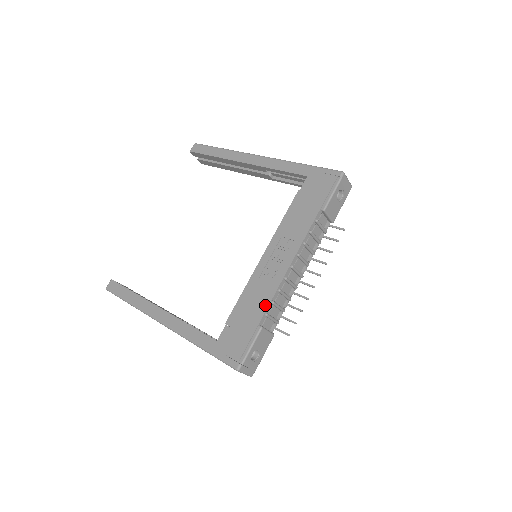
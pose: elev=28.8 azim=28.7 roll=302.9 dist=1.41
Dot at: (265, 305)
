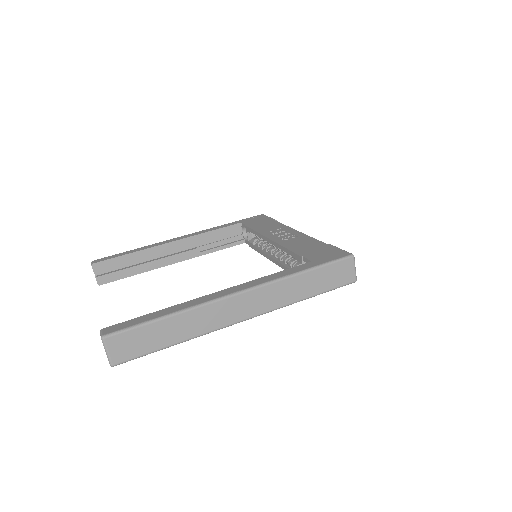
Dot at: (313, 240)
